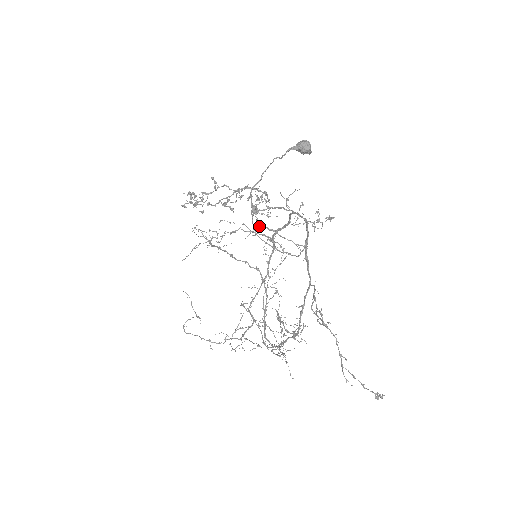
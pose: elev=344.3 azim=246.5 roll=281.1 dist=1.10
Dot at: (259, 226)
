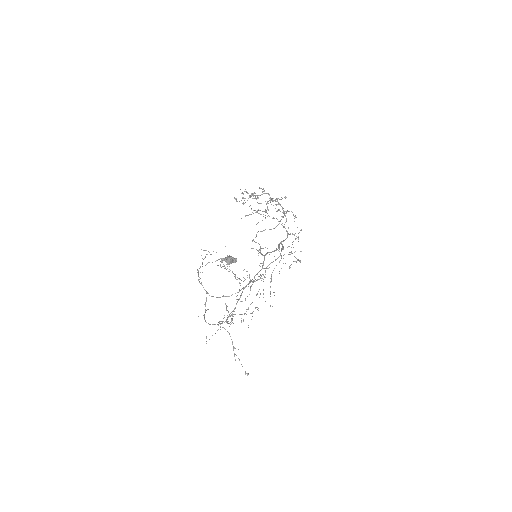
Dot at: occluded
